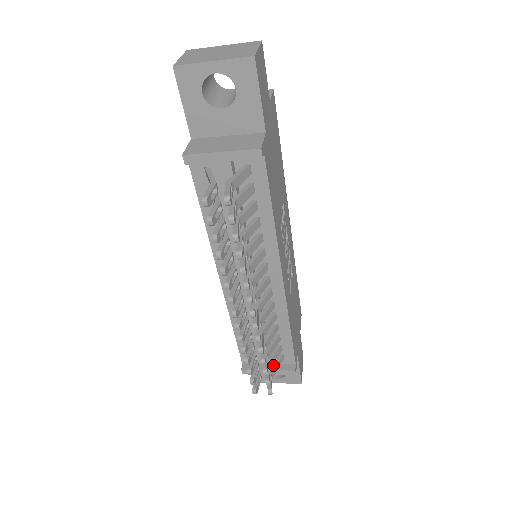
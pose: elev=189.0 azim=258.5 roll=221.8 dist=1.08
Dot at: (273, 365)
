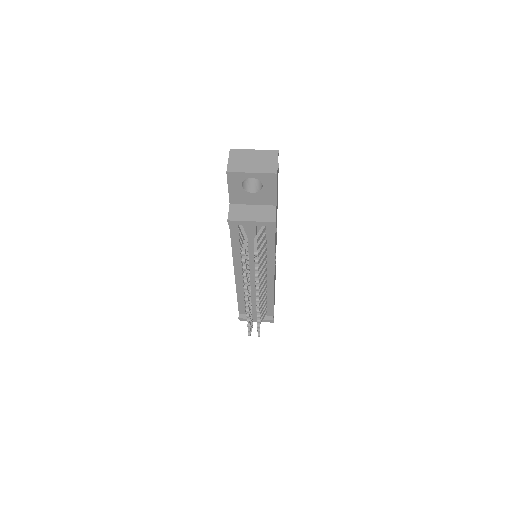
Dot at: occluded
